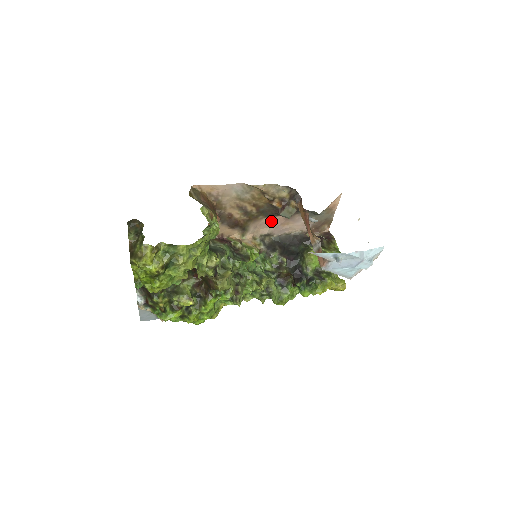
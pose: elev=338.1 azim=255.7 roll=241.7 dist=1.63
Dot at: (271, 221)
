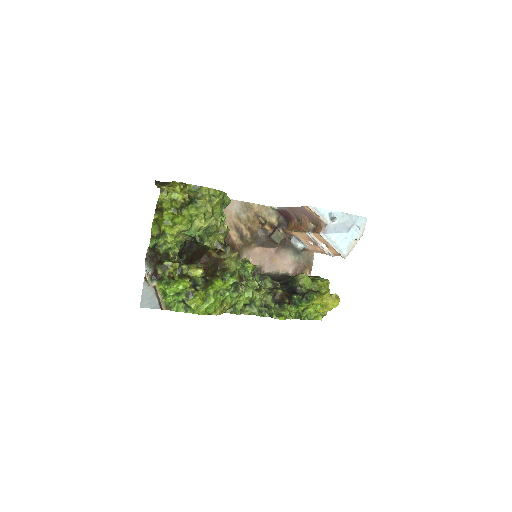
Dot at: (262, 252)
